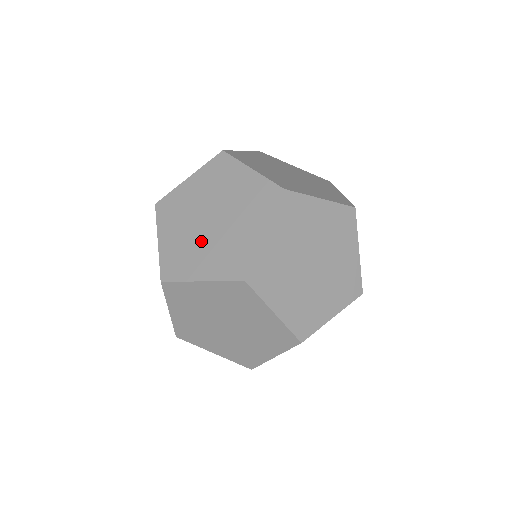
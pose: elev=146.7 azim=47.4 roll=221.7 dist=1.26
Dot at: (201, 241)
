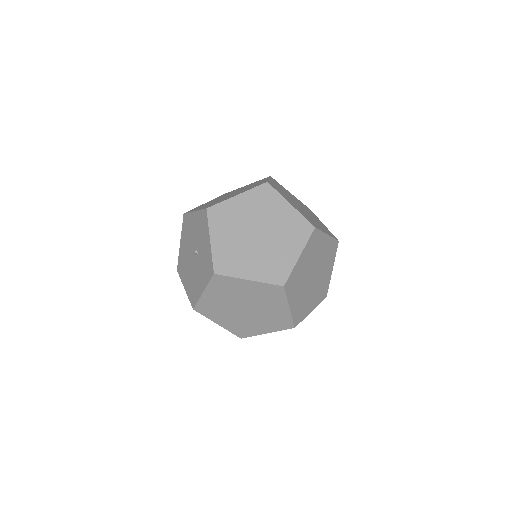
Dot at: (249, 249)
